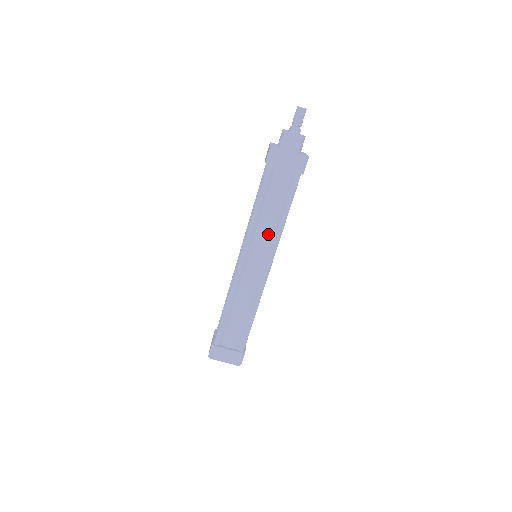
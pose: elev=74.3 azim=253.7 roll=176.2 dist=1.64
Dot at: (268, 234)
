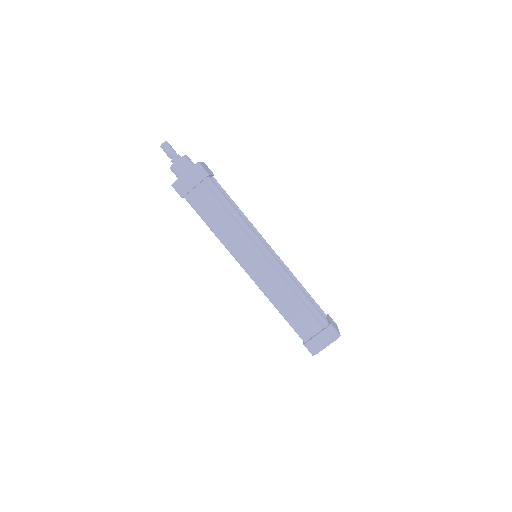
Dot at: (239, 234)
